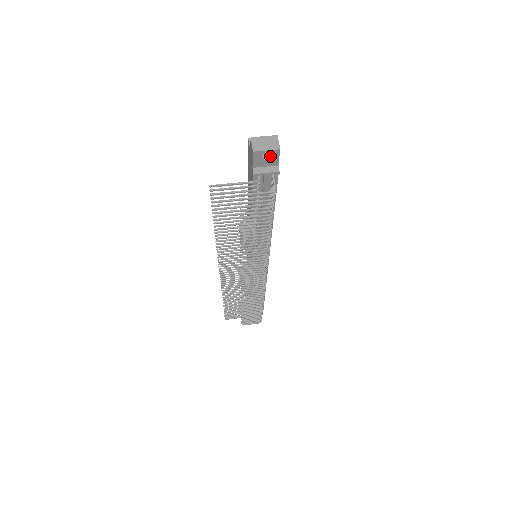
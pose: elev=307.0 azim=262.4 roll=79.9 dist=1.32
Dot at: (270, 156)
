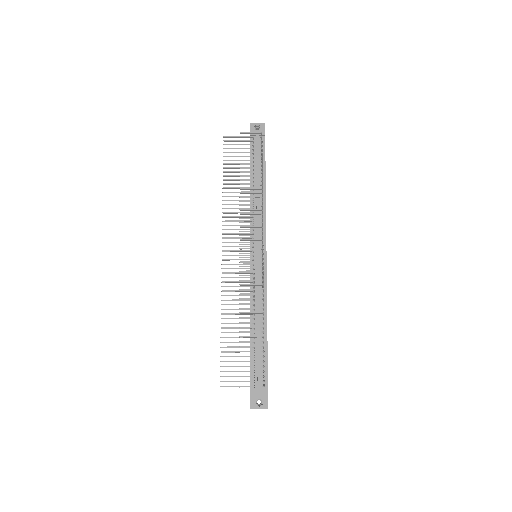
Dot at: (260, 128)
